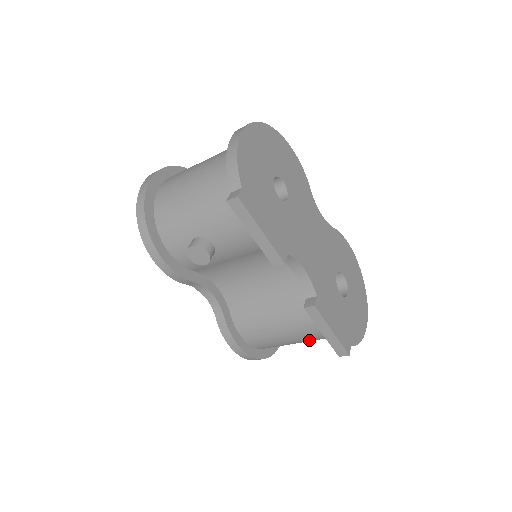
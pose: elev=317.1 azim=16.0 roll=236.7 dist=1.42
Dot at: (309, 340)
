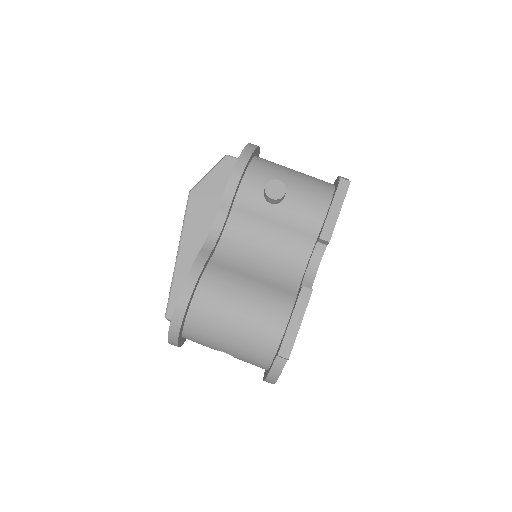
Dot at: (248, 335)
